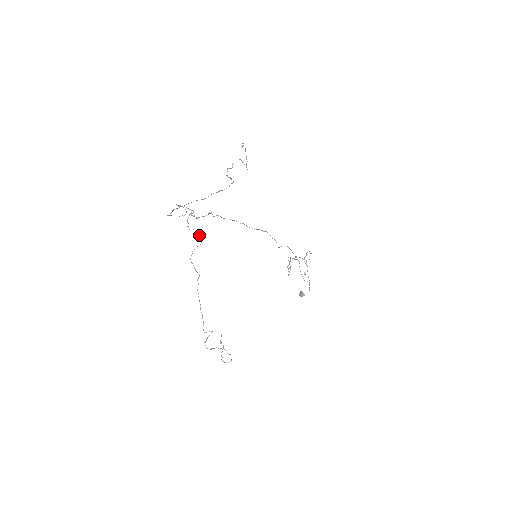
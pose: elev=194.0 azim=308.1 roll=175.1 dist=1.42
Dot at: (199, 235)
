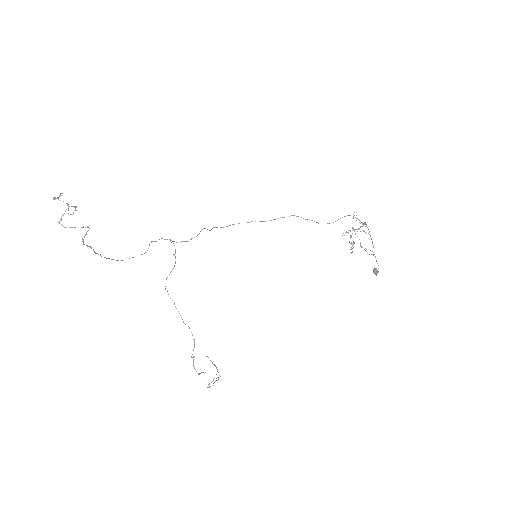
Dot at: (175, 262)
